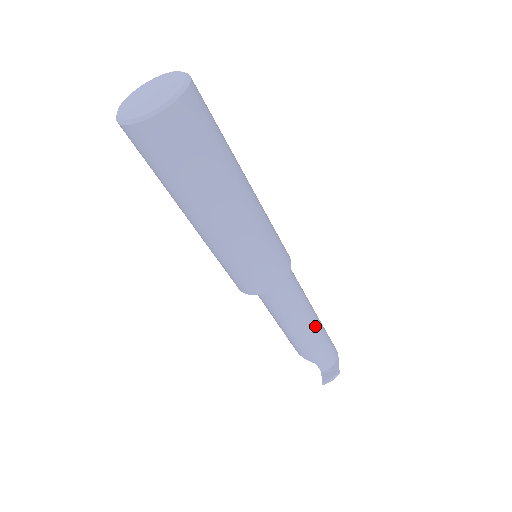
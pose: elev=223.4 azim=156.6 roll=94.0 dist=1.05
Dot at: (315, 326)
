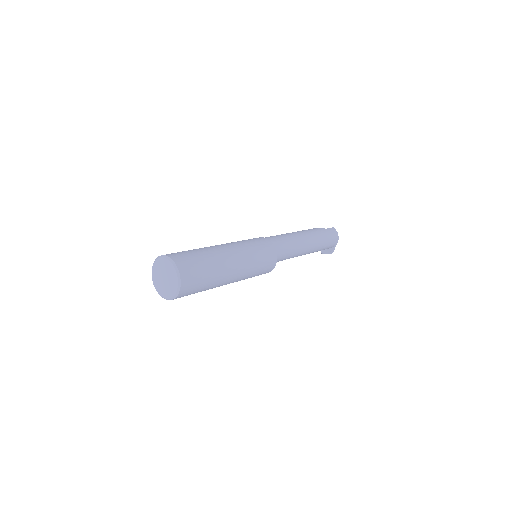
Dot at: occluded
